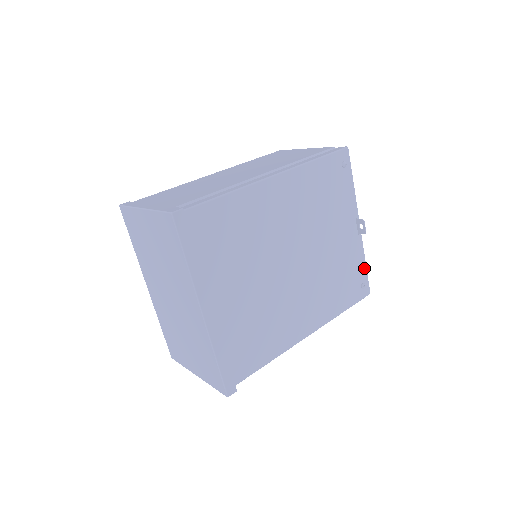
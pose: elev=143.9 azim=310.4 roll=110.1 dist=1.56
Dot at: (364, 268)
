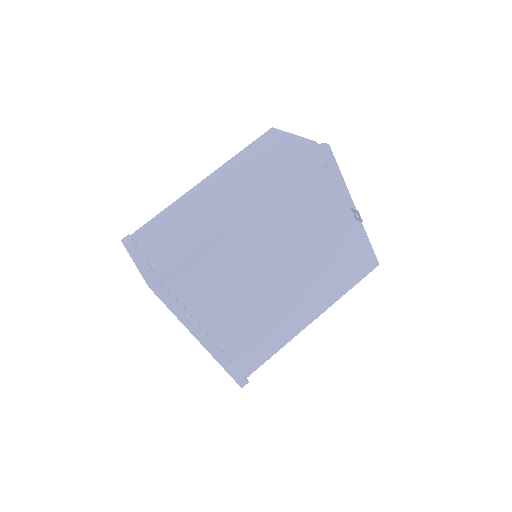
Dot at: (368, 246)
